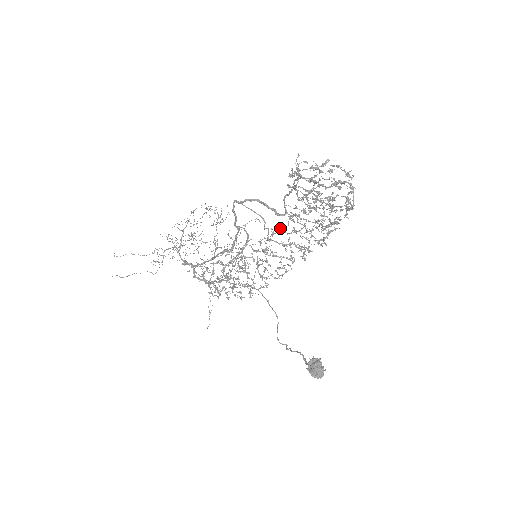
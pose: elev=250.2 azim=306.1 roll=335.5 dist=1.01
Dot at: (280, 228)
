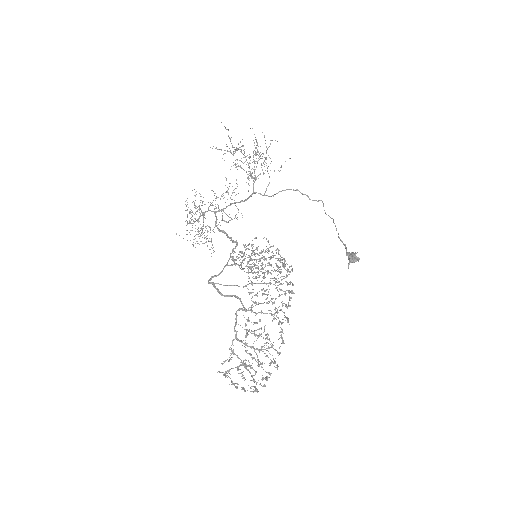
Dot at: (253, 289)
